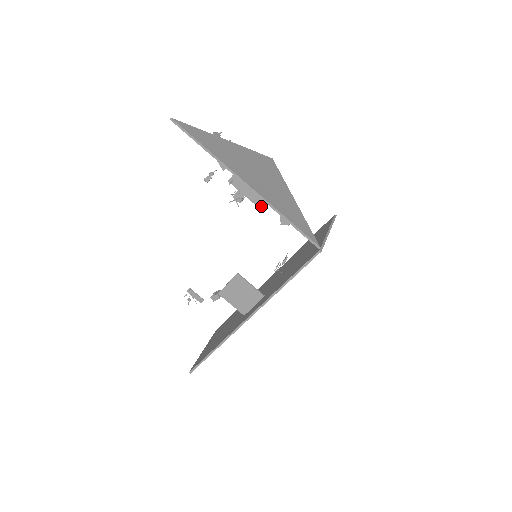
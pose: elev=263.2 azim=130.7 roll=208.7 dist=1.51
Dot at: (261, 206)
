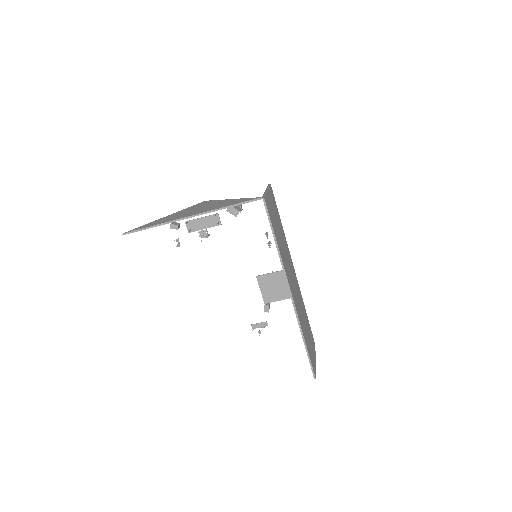
Dot at: (218, 223)
